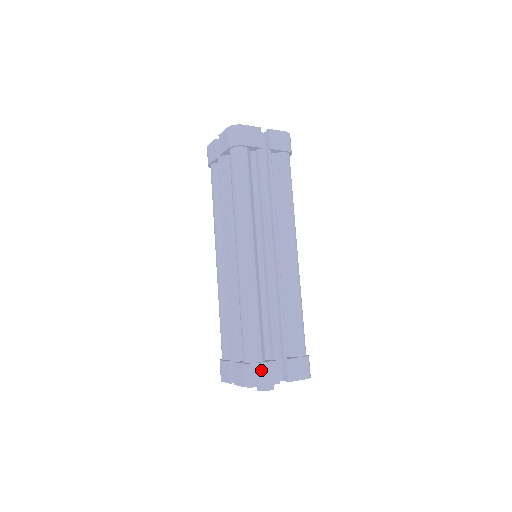
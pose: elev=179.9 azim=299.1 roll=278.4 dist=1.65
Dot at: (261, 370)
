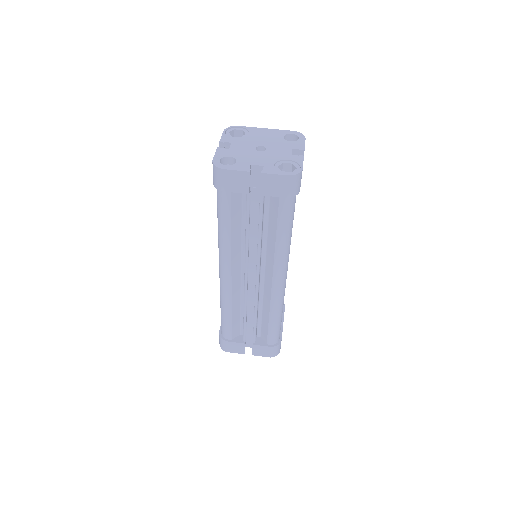
Dot at: (228, 345)
